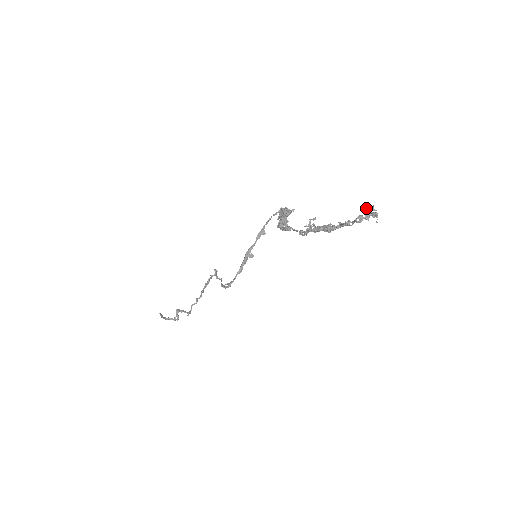
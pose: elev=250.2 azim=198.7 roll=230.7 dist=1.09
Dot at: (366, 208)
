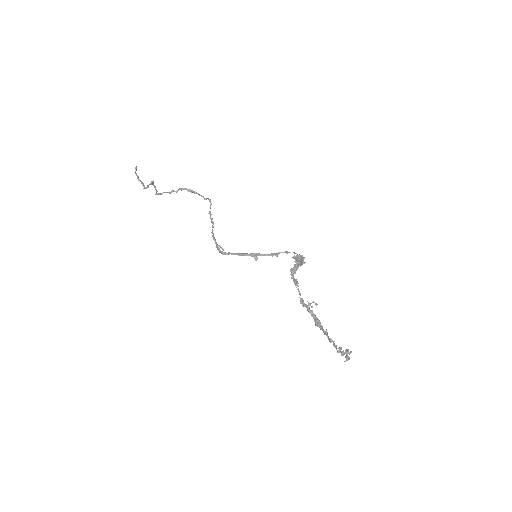
Dot at: (348, 351)
